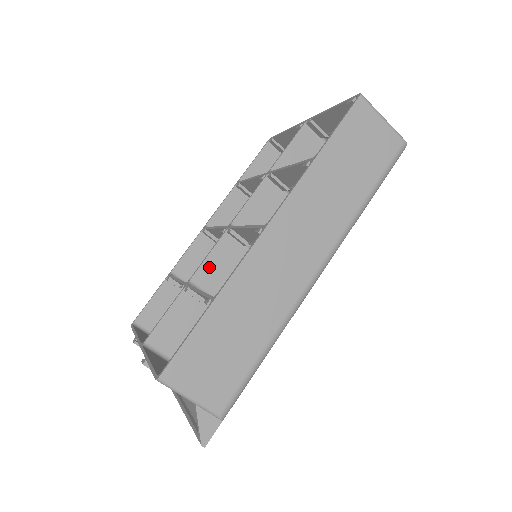
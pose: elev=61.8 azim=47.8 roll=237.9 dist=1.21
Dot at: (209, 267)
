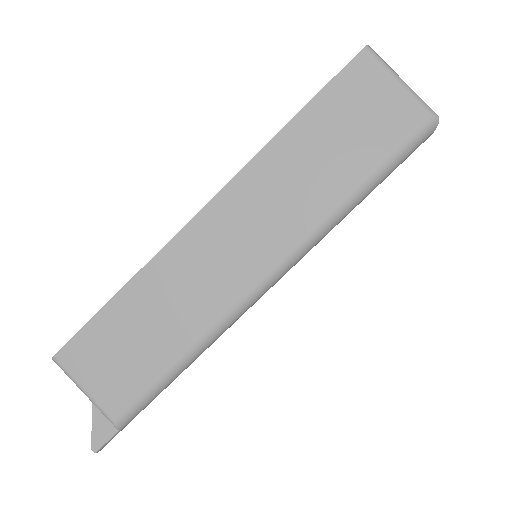
Dot at: occluded
